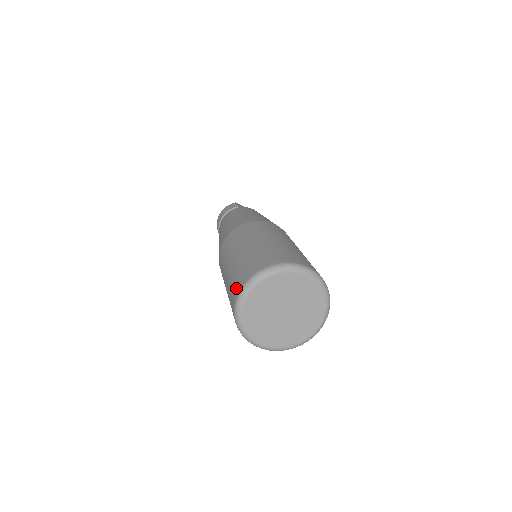
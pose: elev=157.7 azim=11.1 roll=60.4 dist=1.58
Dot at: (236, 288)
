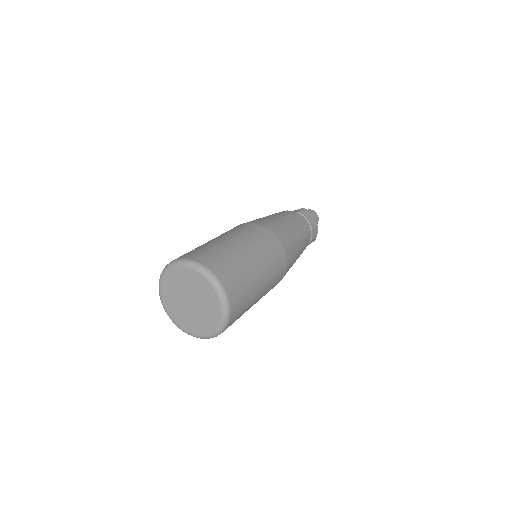
Dot at: occluded
